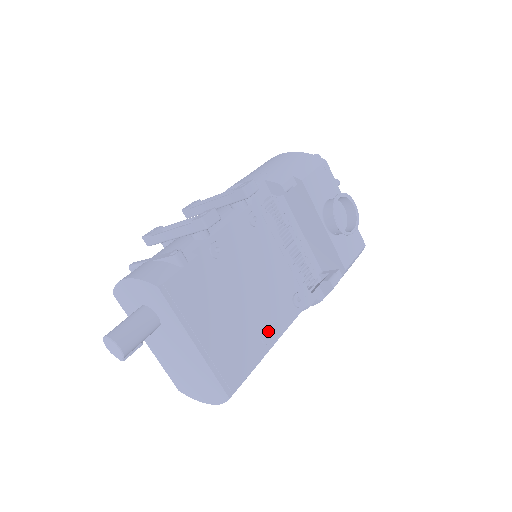
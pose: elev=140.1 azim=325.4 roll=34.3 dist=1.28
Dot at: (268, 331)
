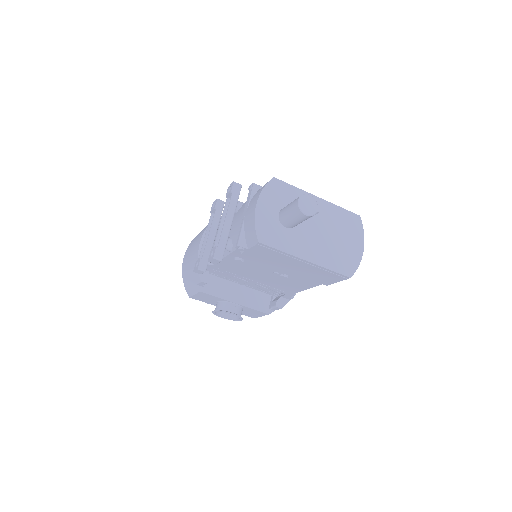
Dot at: occluded
